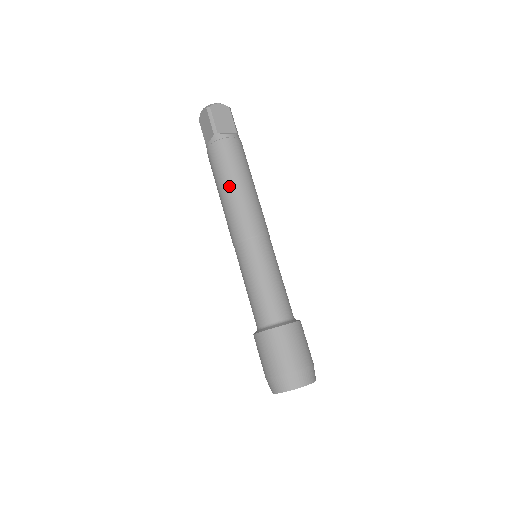
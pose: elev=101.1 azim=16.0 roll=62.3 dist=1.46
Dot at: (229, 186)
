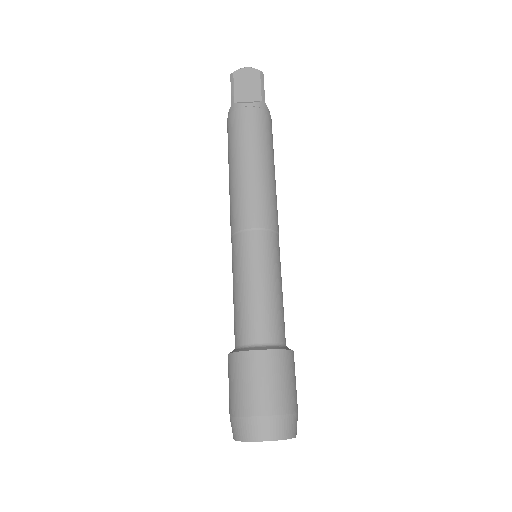
Dot at: (233, 166)
